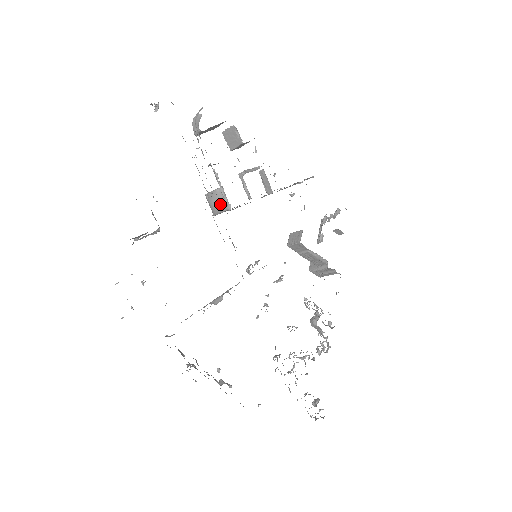
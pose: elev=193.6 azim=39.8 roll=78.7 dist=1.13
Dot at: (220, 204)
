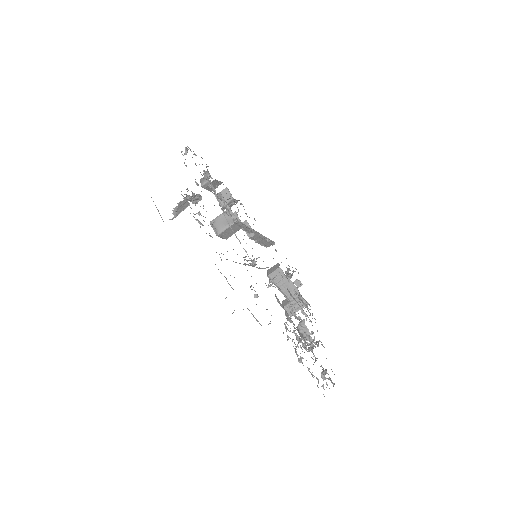
Dot at: (225, 223)
